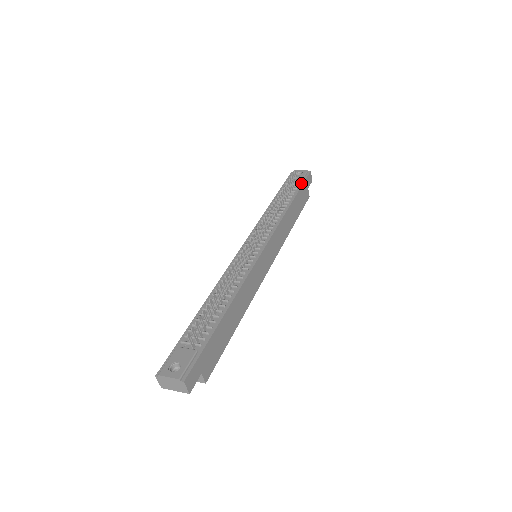
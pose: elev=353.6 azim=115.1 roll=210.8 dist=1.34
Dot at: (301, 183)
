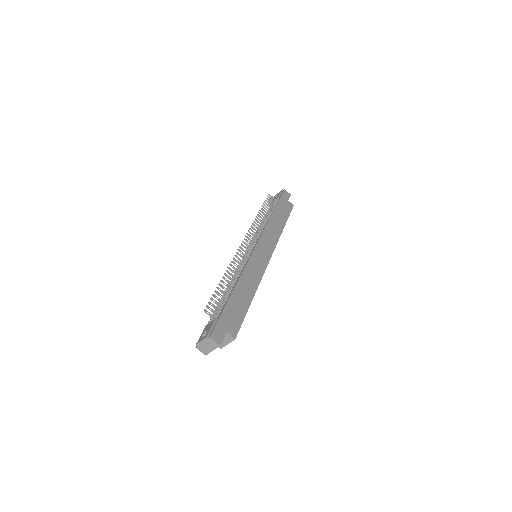
Dot at: (278, 199)
